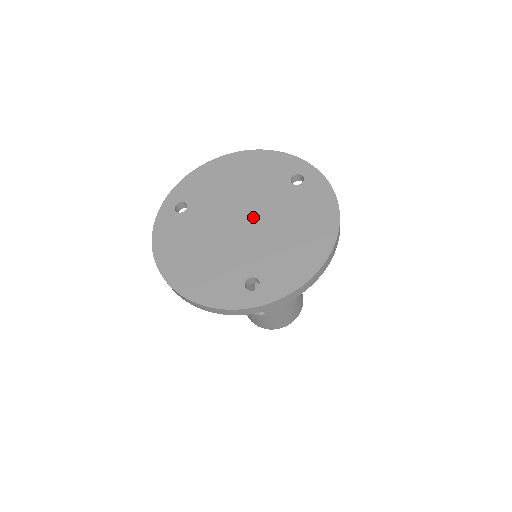
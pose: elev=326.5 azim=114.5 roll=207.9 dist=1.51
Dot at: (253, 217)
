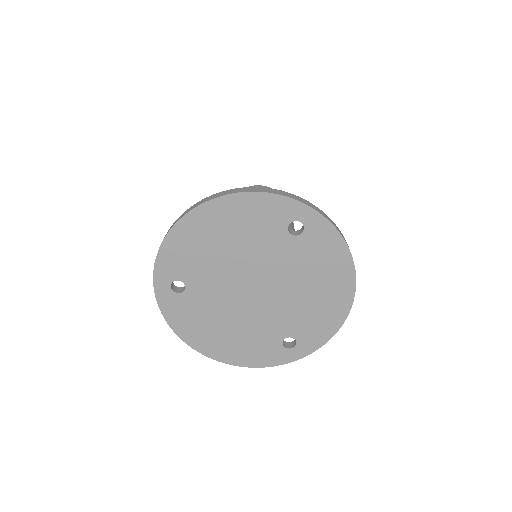
Dot at: (263, 282)
